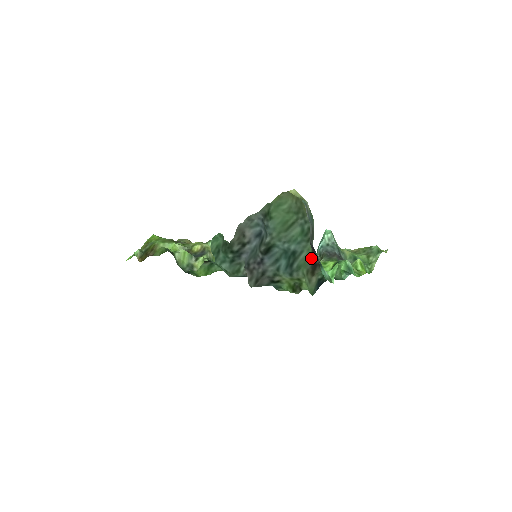
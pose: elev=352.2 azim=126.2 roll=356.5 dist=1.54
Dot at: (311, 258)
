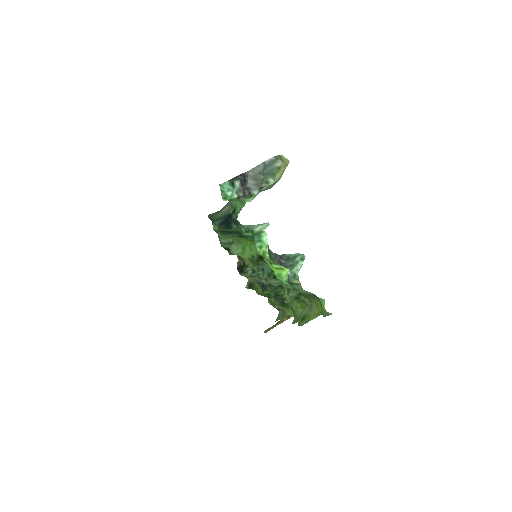
Dot at: (244, 199)
